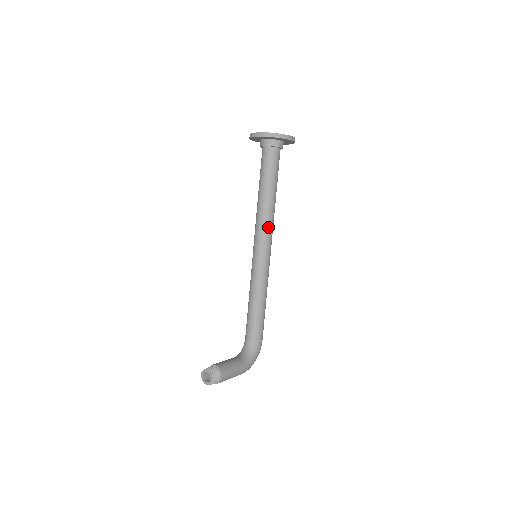
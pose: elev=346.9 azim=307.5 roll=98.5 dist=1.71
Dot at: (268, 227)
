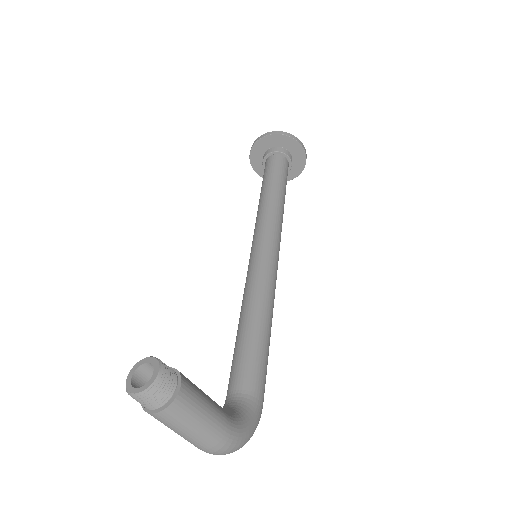
Dot at: (275, 225)
